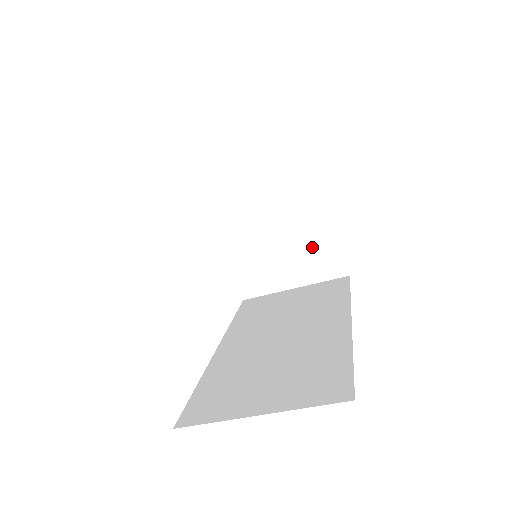
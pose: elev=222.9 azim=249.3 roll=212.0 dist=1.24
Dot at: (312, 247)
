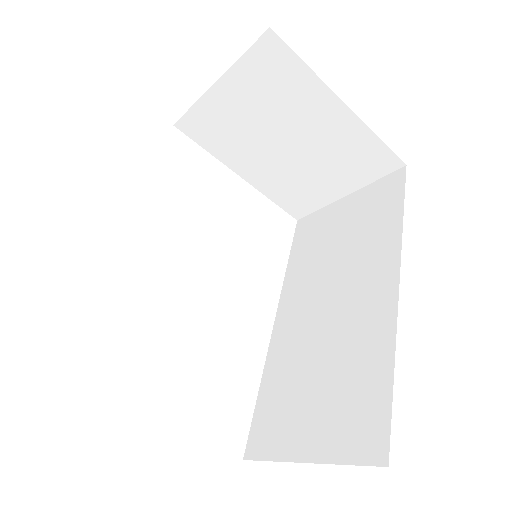
Dot at: (343, 152)
